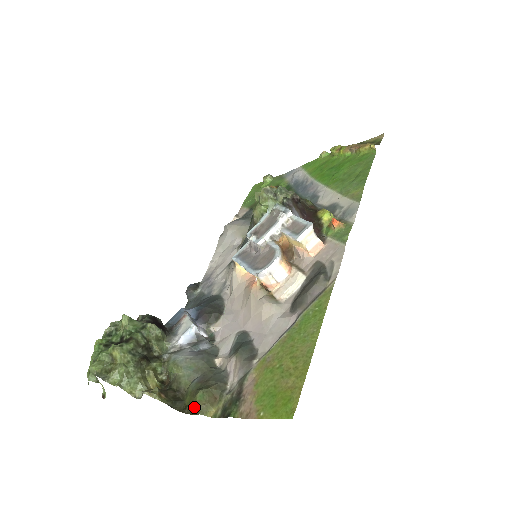
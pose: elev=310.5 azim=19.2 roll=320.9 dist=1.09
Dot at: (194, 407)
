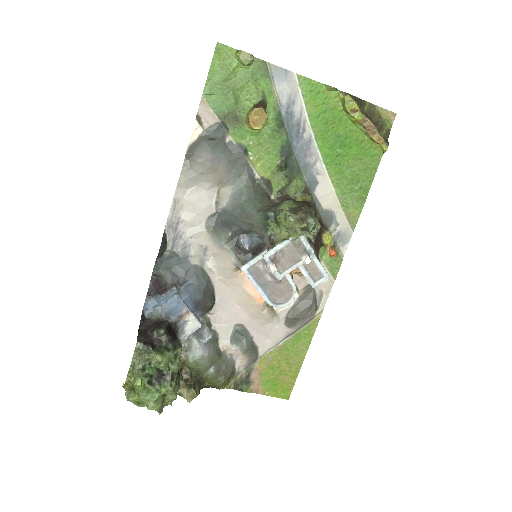
Dot at: (216, 387)
